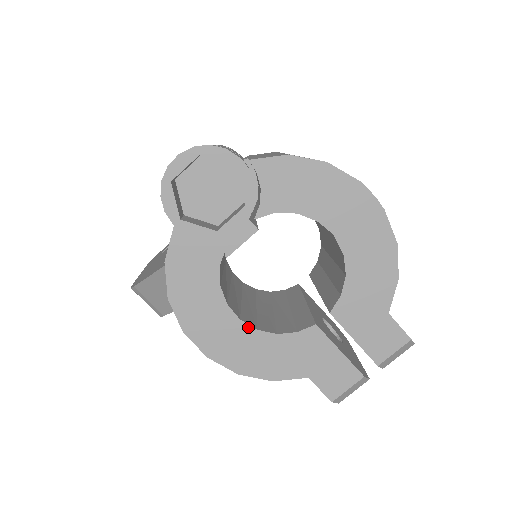
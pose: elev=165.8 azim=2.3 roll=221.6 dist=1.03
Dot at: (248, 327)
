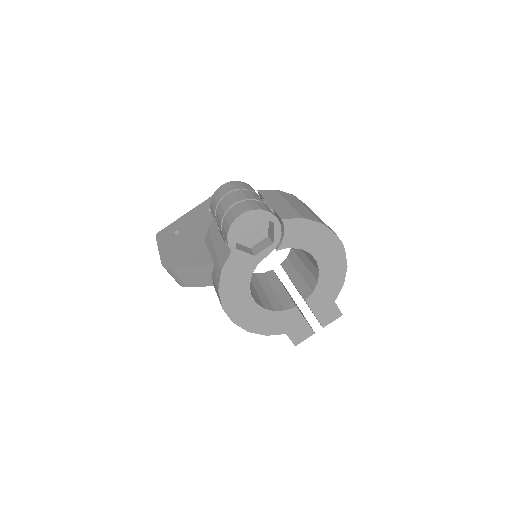
Dot at: (260, 307)
